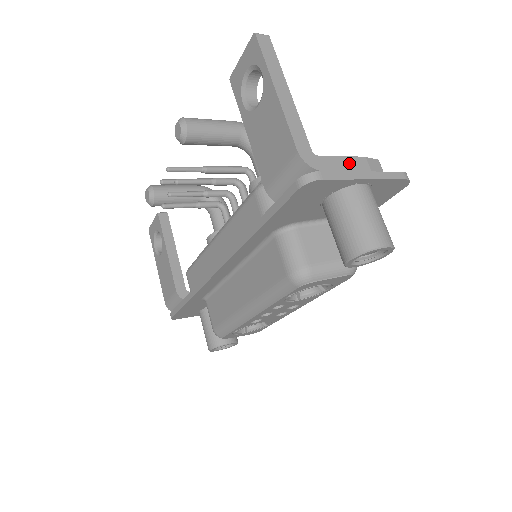
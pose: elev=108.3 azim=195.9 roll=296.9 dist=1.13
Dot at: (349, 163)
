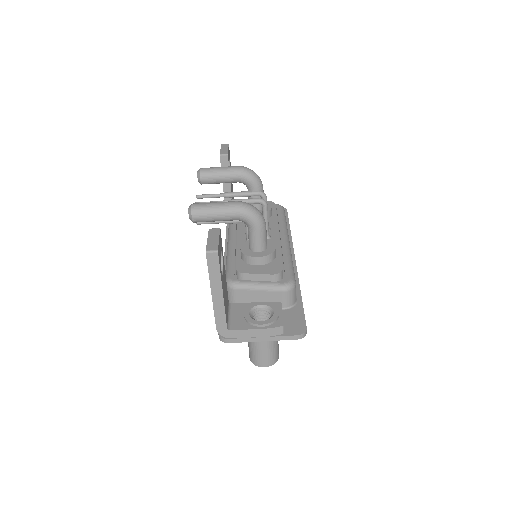
Dot at: (253, 333)
